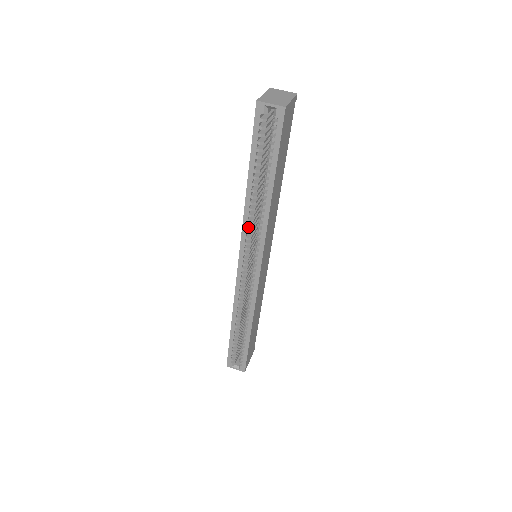
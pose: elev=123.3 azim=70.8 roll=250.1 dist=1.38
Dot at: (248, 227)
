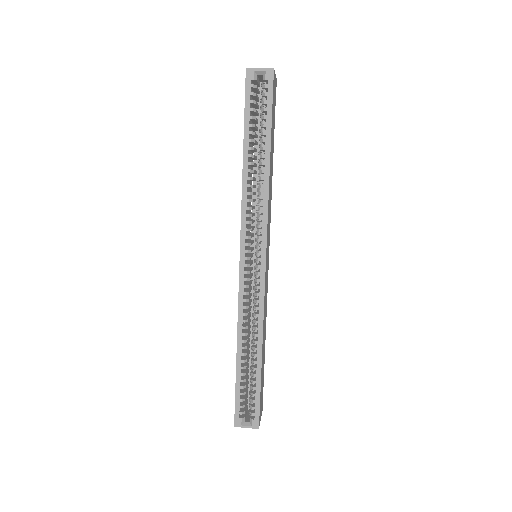
Dot at: (248, 208)
